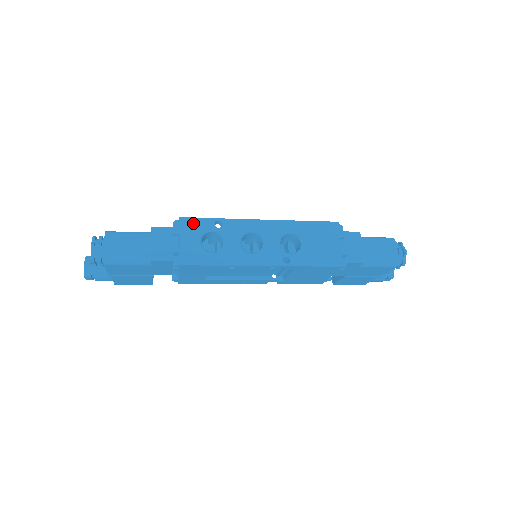
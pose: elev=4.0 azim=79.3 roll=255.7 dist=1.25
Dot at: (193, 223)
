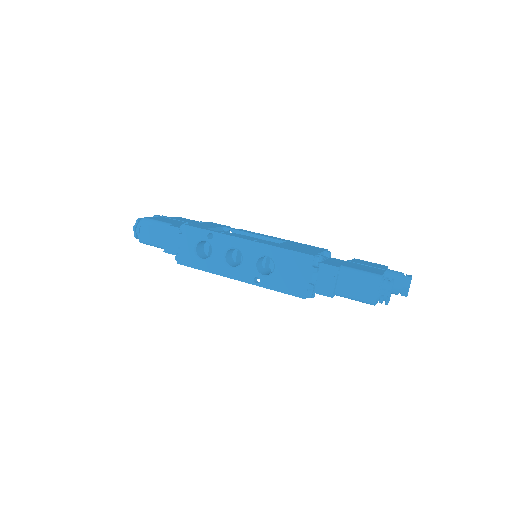
Dot at: (192, 231)
